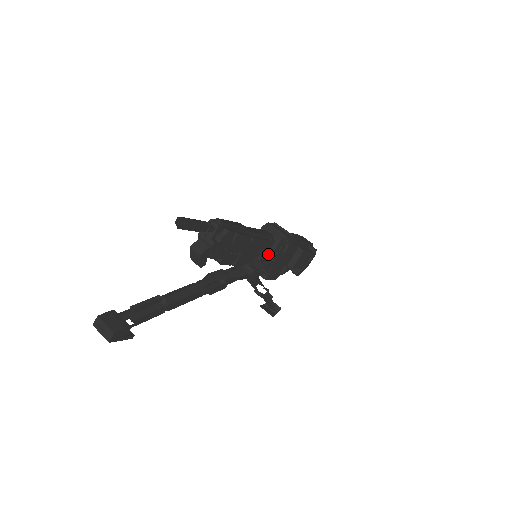
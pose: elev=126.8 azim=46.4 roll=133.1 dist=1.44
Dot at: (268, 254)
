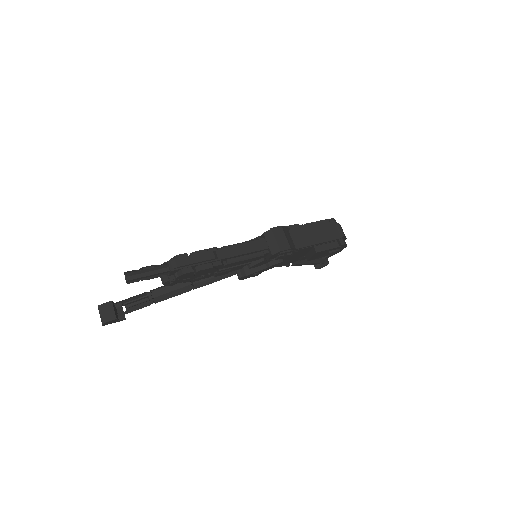
Dot at: (260, 263)
